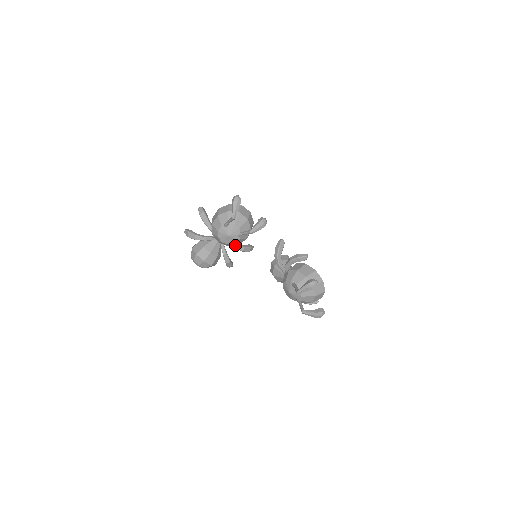
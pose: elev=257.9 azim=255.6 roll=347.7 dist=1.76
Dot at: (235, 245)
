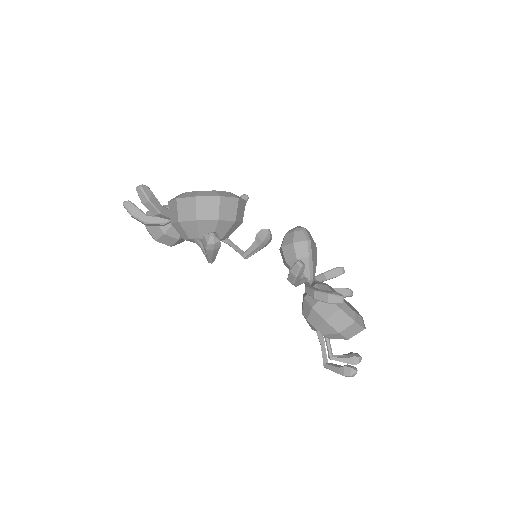
Dot at: occluded
